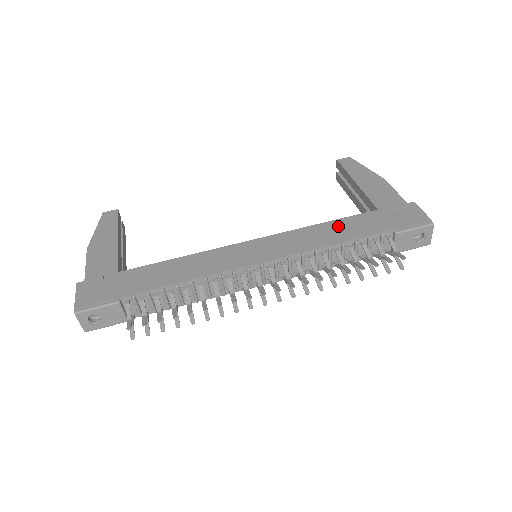
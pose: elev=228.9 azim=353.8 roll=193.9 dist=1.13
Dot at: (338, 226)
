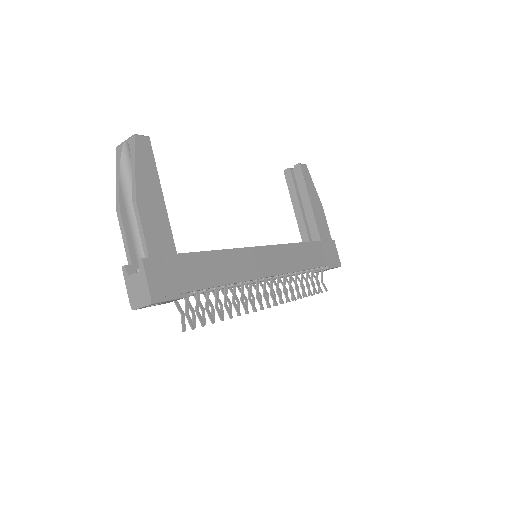
Dot at: (305, 250)
